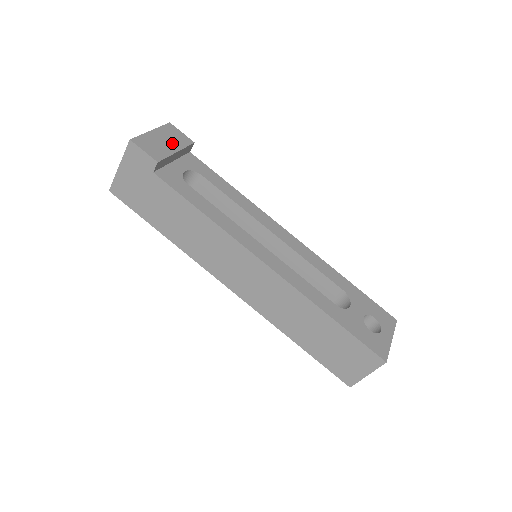
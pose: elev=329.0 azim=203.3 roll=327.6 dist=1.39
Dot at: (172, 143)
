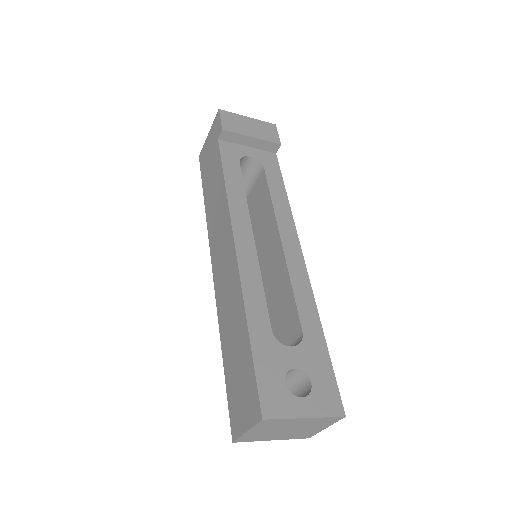
Dot at: (256, 132)
